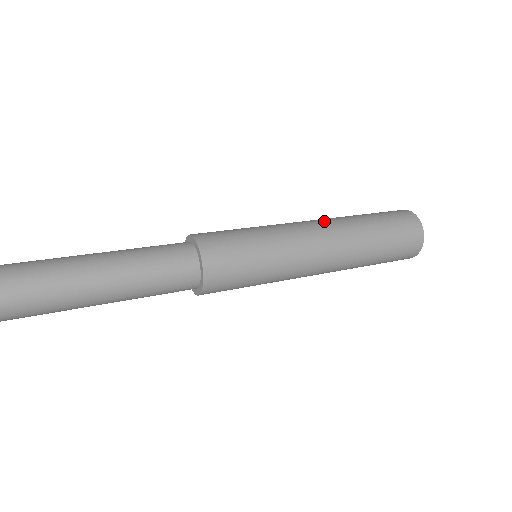
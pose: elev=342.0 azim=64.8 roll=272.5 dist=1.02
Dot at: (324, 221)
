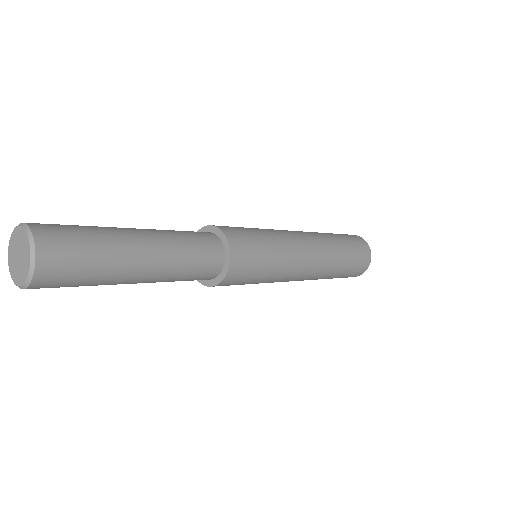
Dot at: (318, 242)
